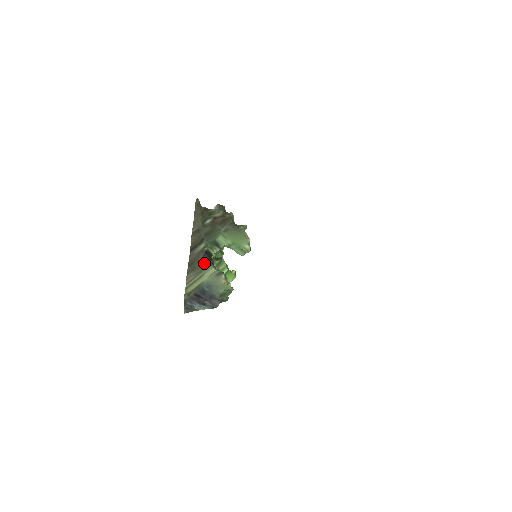
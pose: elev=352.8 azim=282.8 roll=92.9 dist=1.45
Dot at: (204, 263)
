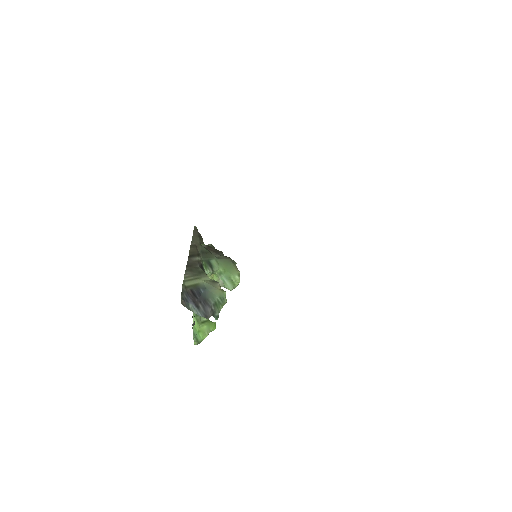
Dot at: (200, 271)
